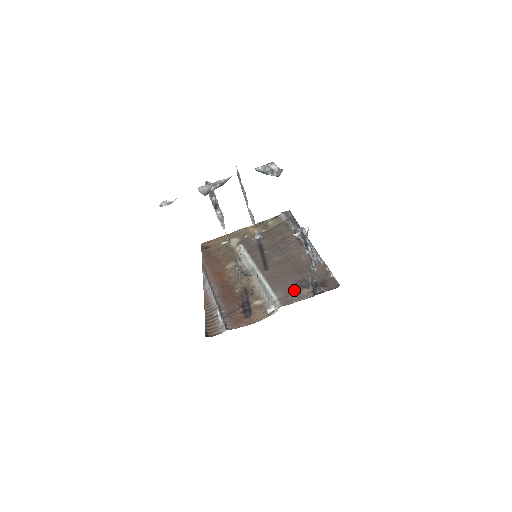
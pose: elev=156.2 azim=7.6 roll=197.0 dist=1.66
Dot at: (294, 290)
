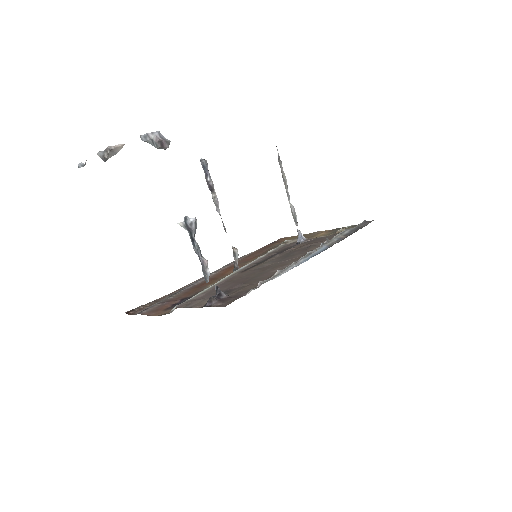
Dot at: (209, 296)
